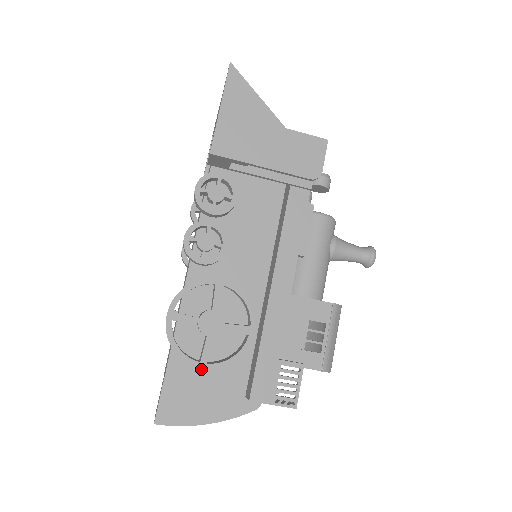
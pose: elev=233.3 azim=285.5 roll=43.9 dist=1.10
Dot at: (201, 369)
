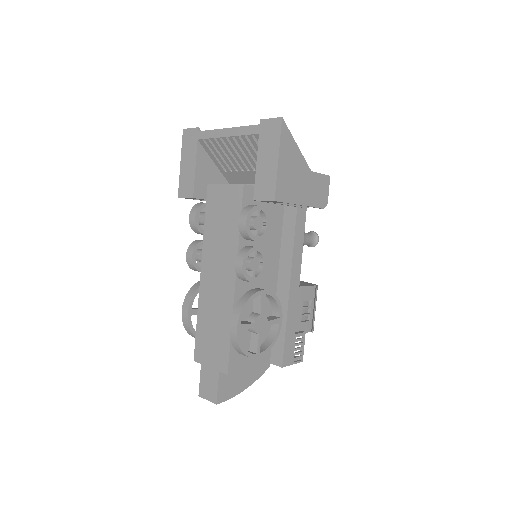
Dot at: occluded
